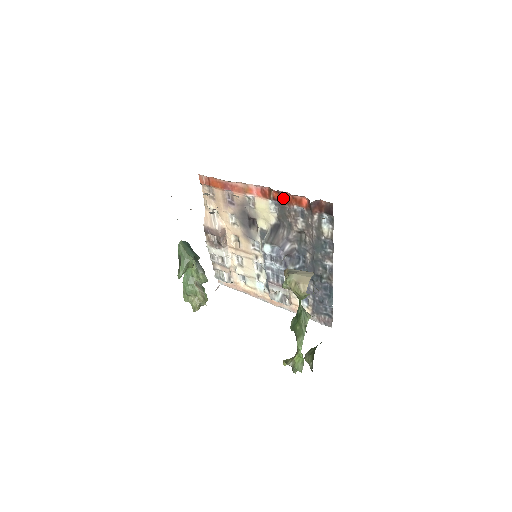
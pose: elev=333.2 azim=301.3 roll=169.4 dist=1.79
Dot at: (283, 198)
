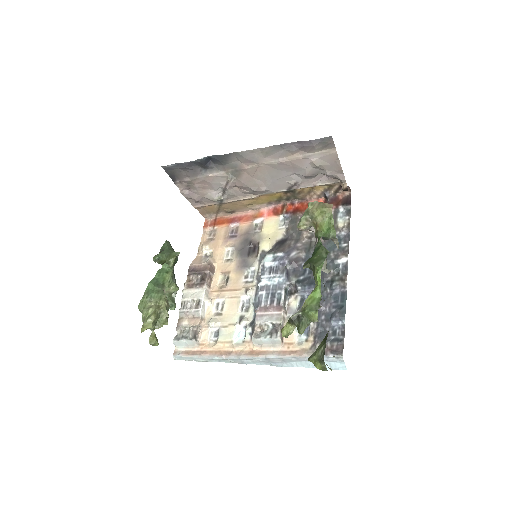
Dot at: (297, 209)
